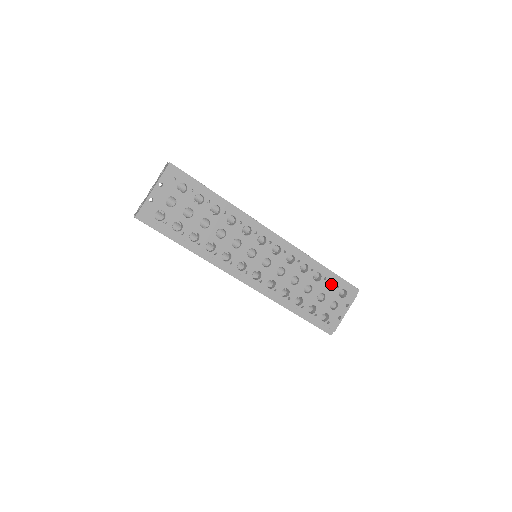
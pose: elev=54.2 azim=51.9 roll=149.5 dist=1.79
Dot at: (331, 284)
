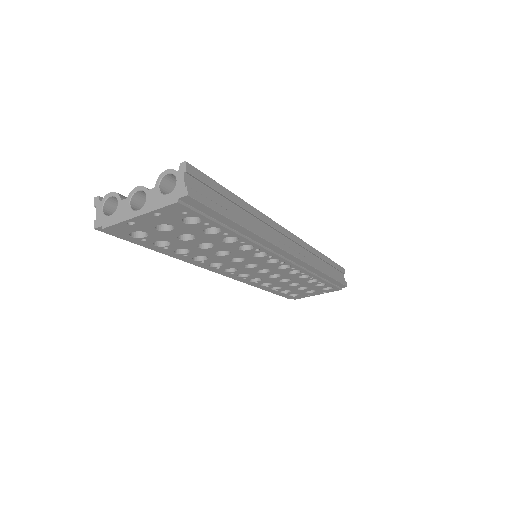
Dot at: occluded
